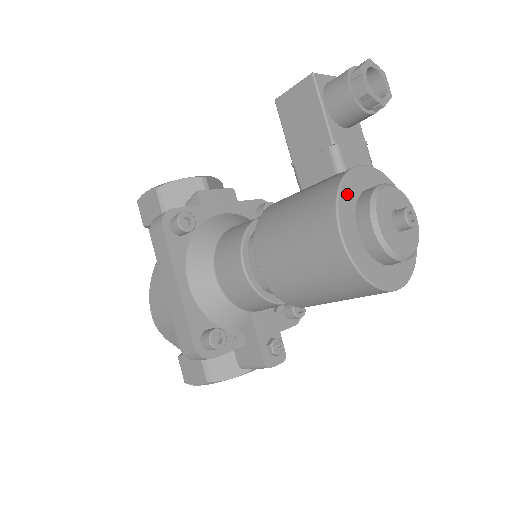
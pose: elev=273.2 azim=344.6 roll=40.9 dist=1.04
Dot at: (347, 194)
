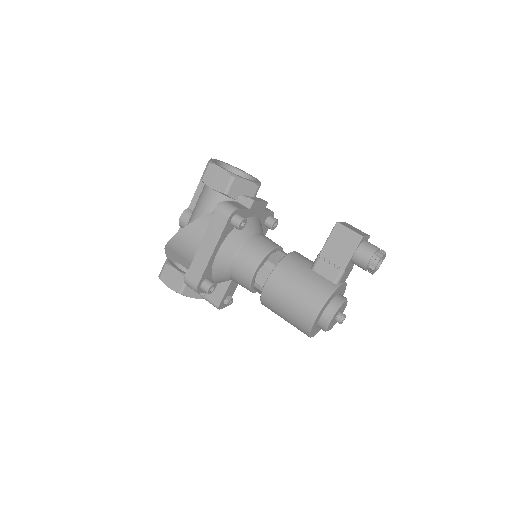
Dot at: (331, 297)
